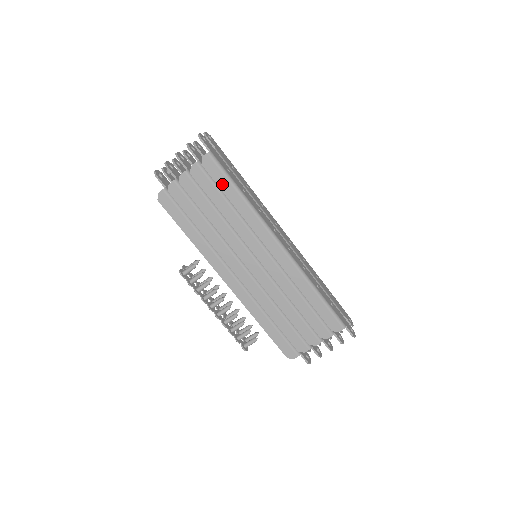
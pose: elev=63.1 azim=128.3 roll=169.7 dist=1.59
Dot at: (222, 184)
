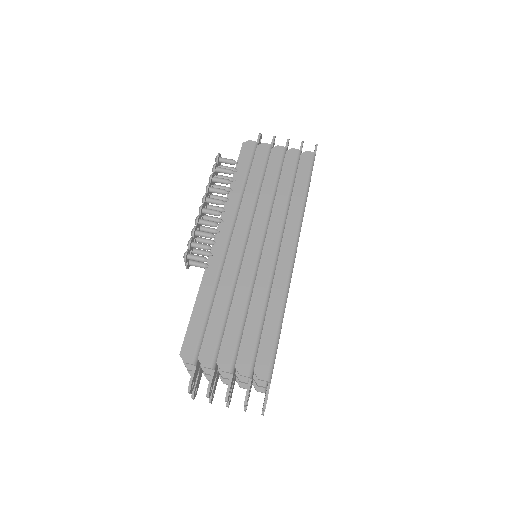
Dot at: (300, 176)
